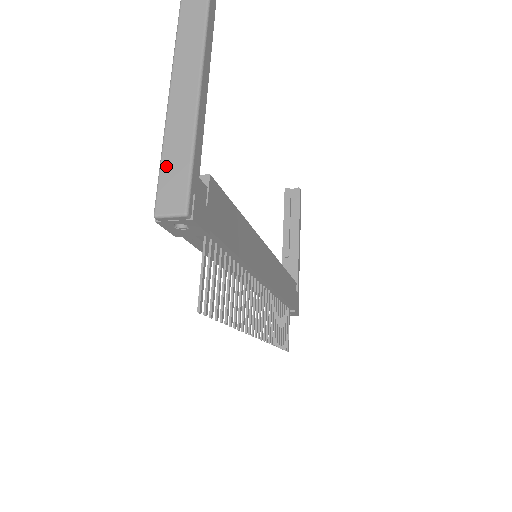
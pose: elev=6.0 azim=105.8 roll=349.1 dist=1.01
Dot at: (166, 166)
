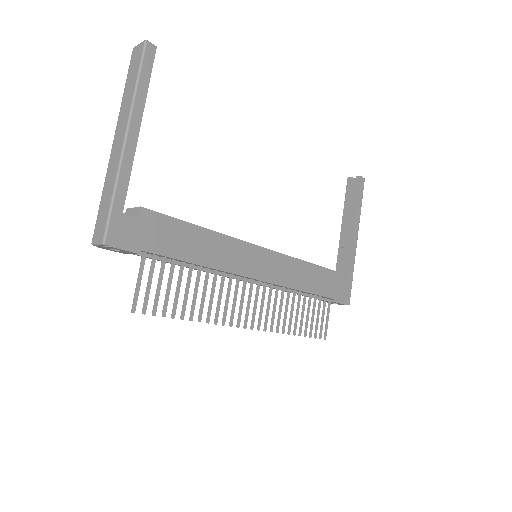
Dot at: (101, 206)
